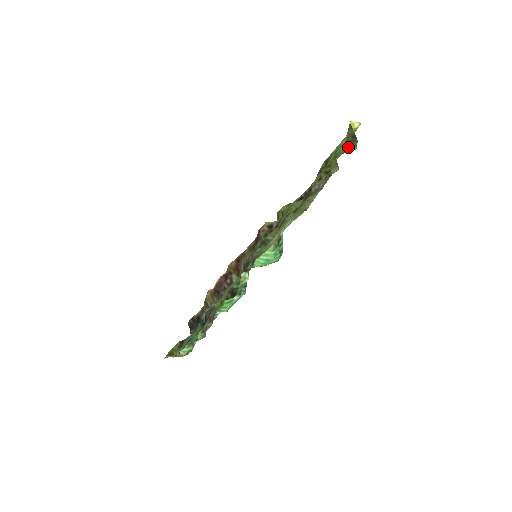
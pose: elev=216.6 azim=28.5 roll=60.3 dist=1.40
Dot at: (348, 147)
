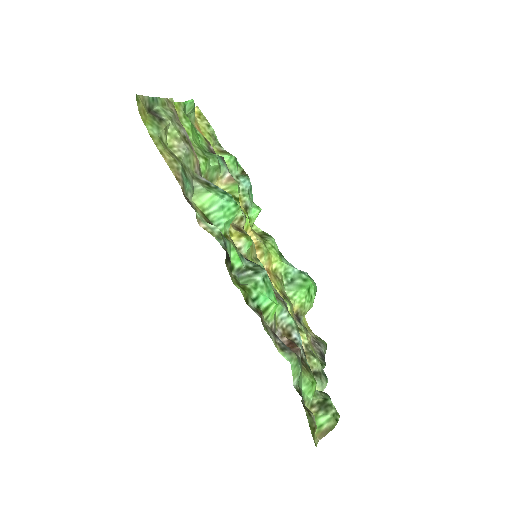
Dot at: (193, 110)
